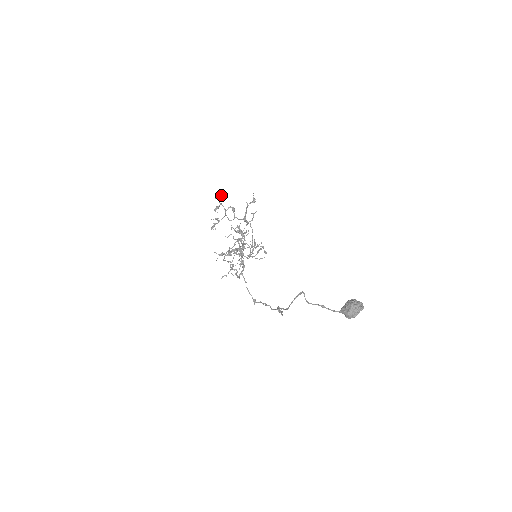
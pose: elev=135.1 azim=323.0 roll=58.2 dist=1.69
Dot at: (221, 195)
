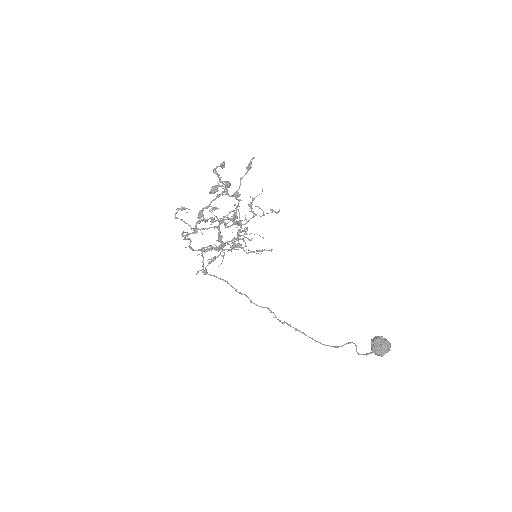
Dot at: (221, 166)
